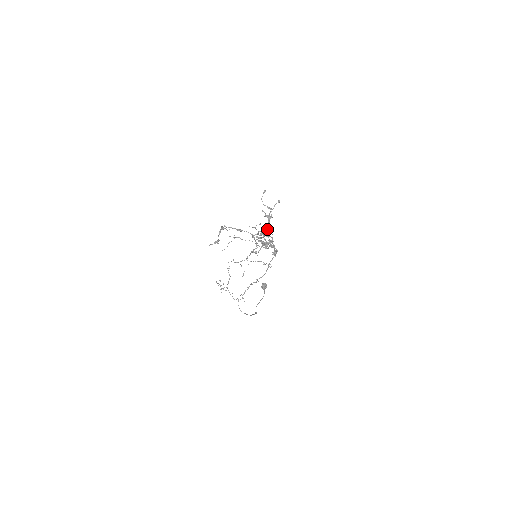
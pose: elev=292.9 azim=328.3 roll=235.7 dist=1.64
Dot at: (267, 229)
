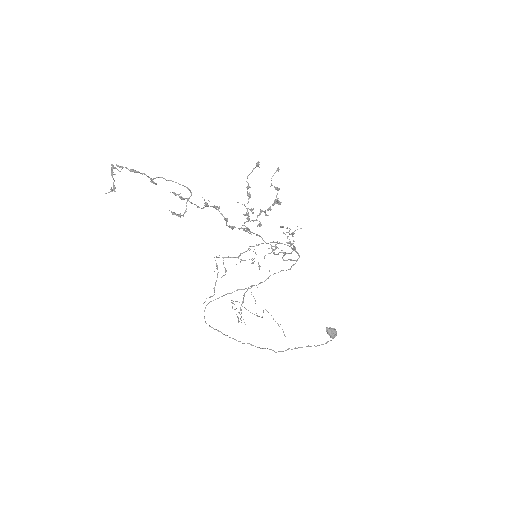
Dot at: (251, 208)
